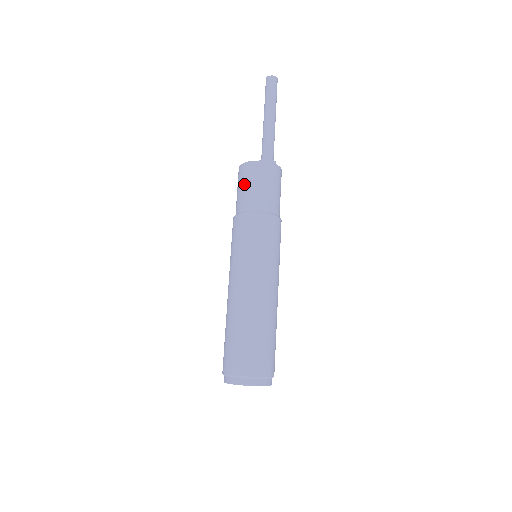
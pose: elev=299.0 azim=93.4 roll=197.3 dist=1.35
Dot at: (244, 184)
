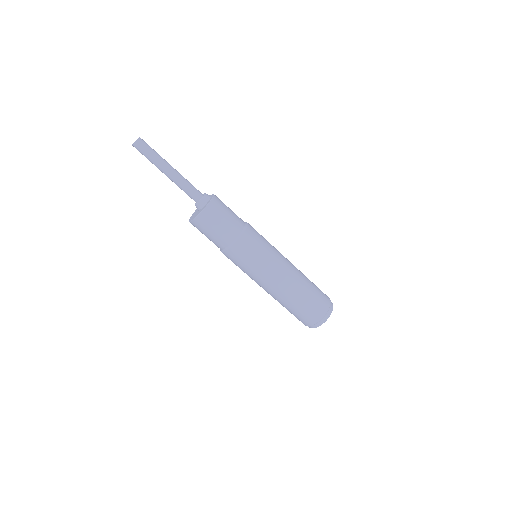
Dot at: (211, 230)
